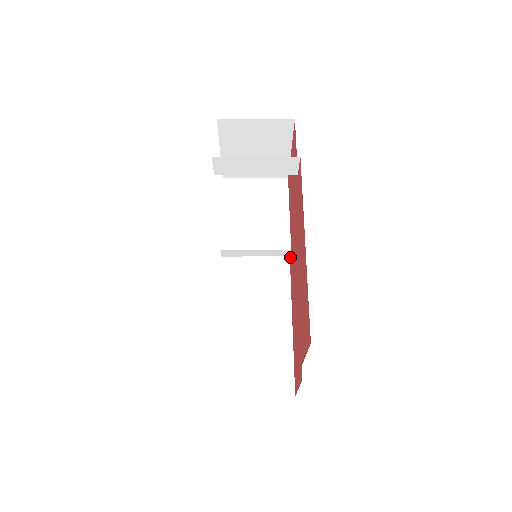
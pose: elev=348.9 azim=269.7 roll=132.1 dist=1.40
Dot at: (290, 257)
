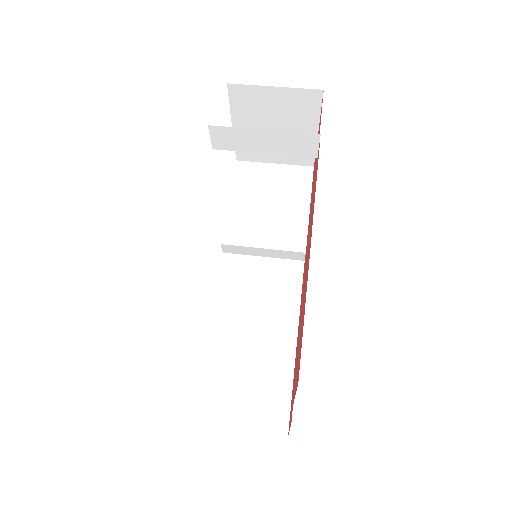
Dot at: occluded
